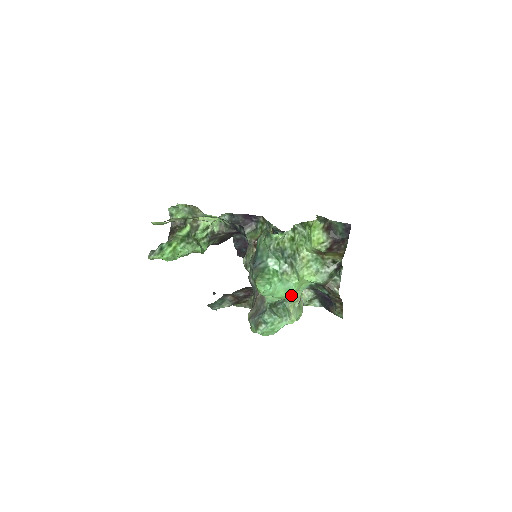
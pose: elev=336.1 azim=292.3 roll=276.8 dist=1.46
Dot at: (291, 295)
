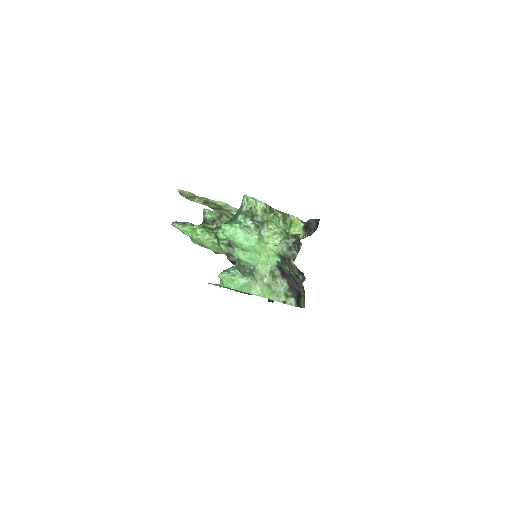
Dot at: (261, 268)
